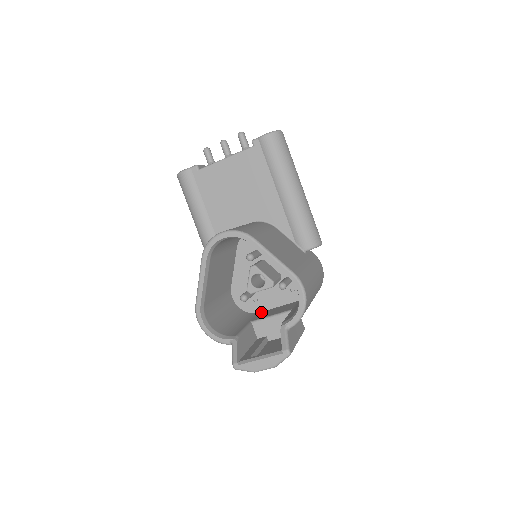
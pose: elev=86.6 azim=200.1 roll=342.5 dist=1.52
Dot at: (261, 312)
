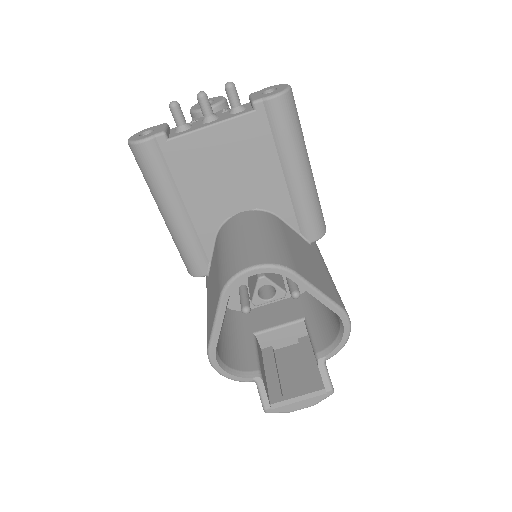
Dot at: (254, 310)
